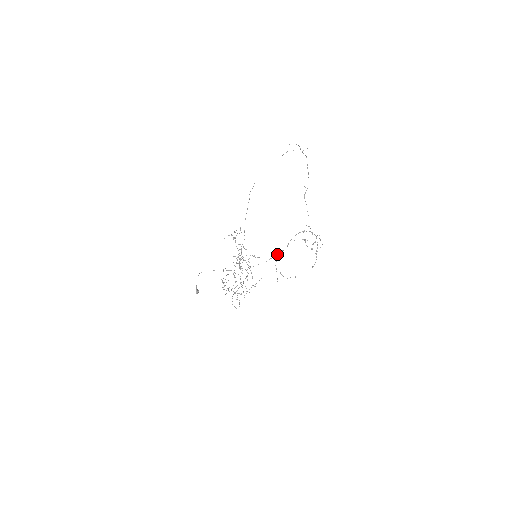
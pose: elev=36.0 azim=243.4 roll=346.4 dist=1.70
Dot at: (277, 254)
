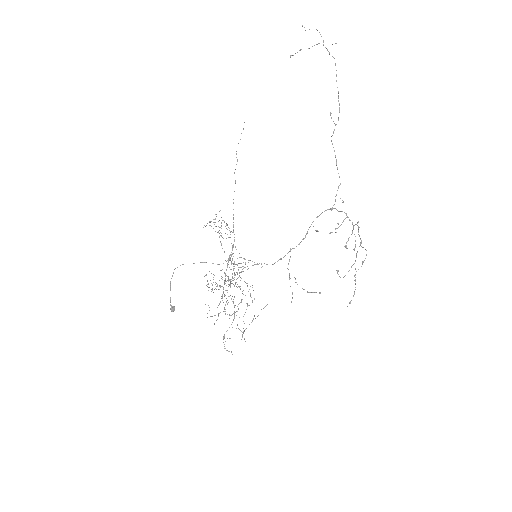
Dot at: (289, 251)
